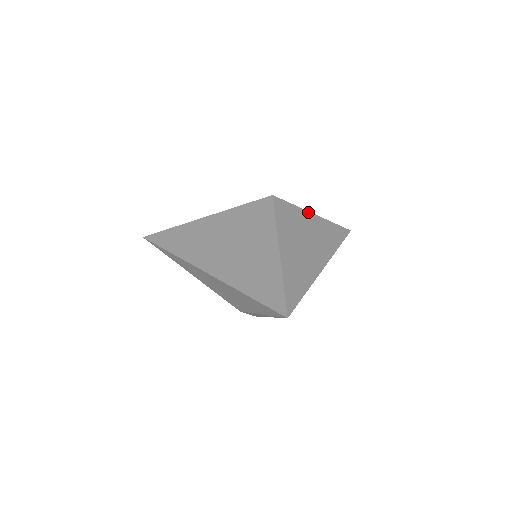
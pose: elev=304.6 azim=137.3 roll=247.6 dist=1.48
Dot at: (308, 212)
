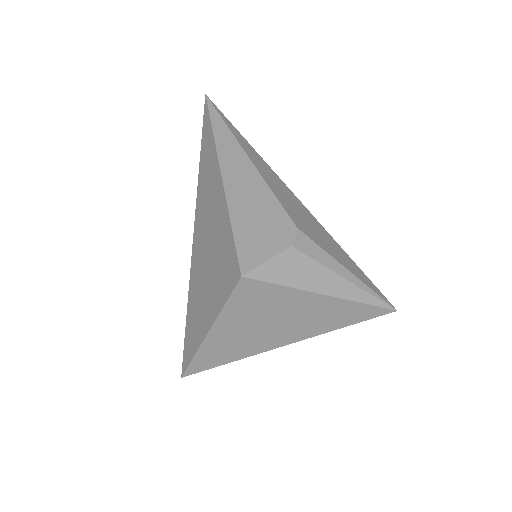
Dot at: (309, 293)
